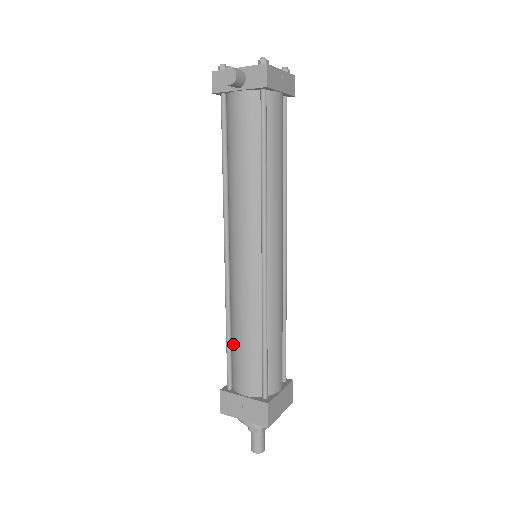
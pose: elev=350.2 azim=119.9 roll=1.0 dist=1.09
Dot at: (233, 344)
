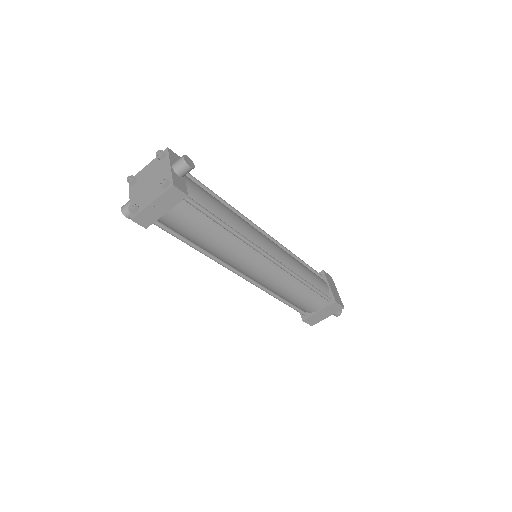
Dot at: occluded
